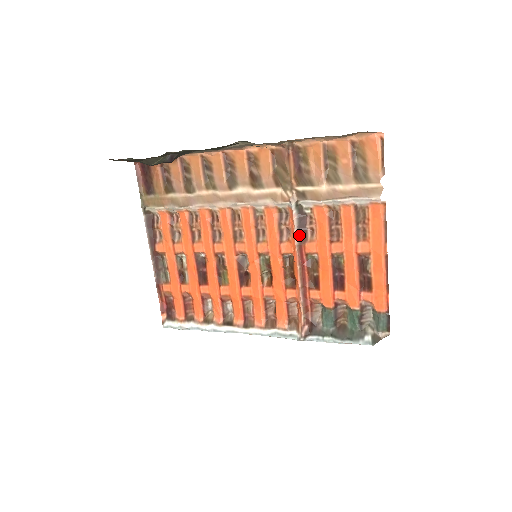
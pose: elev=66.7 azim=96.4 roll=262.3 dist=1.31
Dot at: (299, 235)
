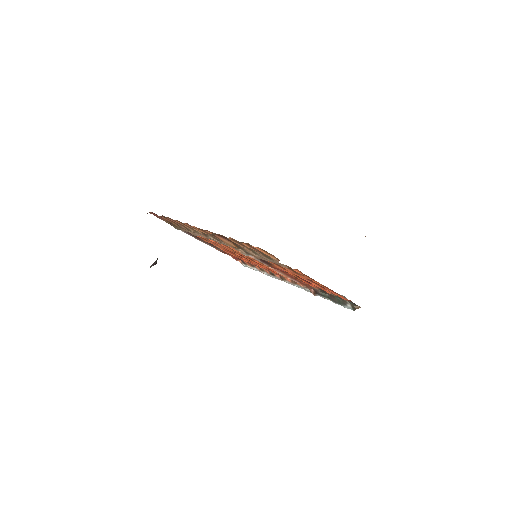
Dot at: (265, 263)
